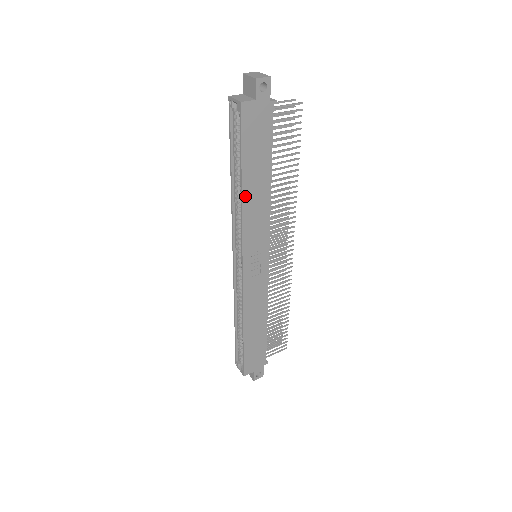
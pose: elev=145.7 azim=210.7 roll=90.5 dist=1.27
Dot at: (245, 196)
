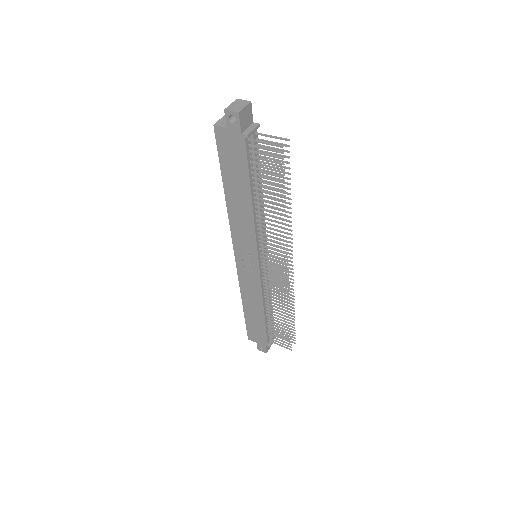
Dot at: (229, 202)
